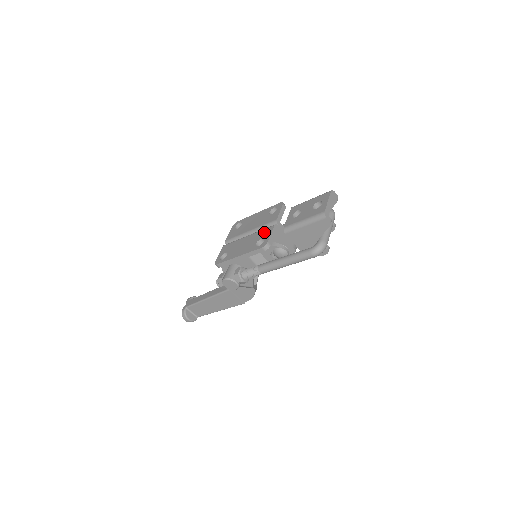
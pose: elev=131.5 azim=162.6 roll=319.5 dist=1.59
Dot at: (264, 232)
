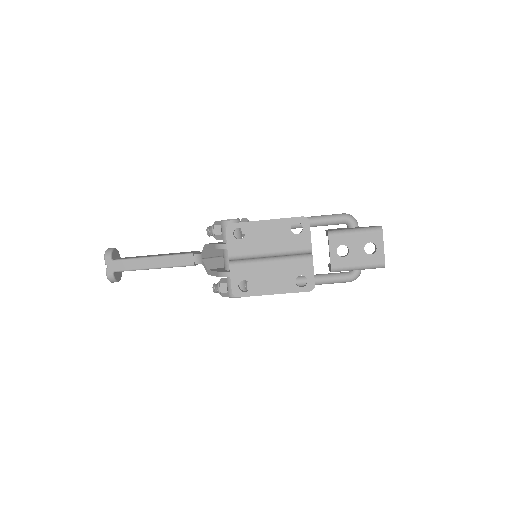
Dot at: (301, 266)
